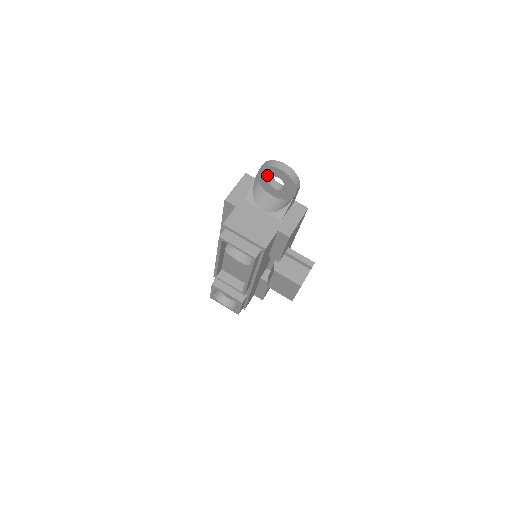
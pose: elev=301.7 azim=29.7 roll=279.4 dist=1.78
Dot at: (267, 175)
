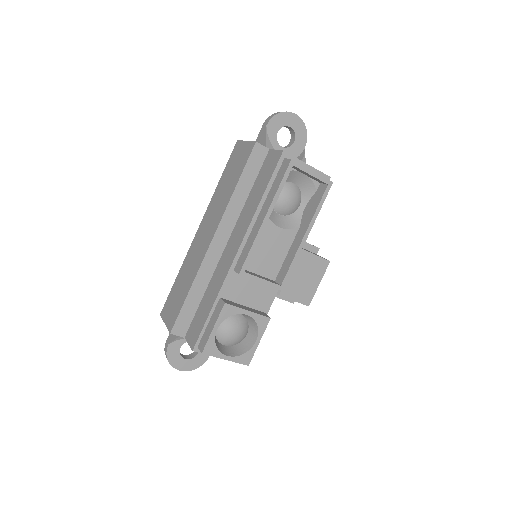
Dot at: (278, 126)
